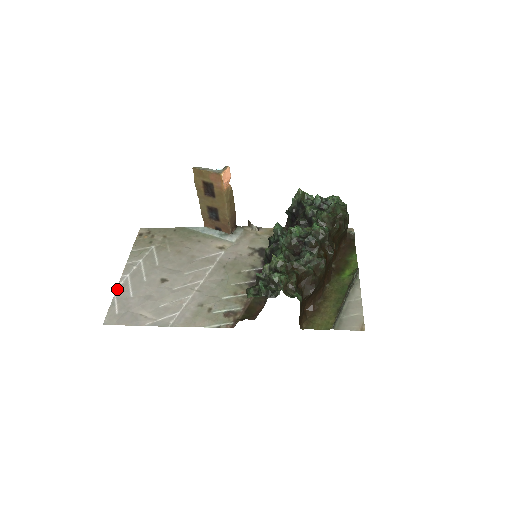
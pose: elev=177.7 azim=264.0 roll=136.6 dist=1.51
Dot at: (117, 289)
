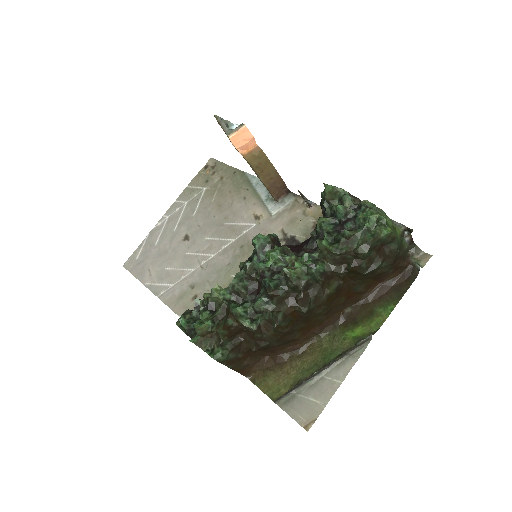
Dot at: (152, 230)
